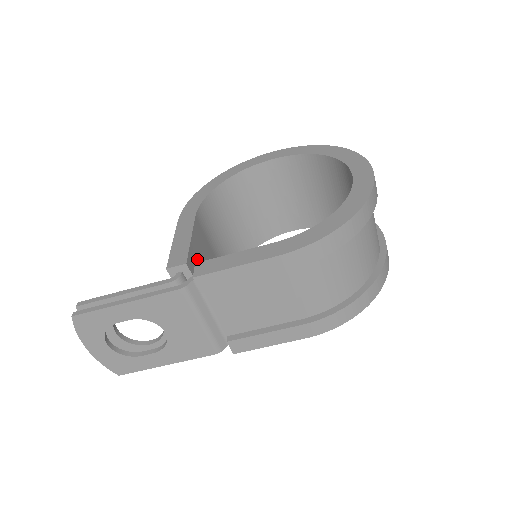
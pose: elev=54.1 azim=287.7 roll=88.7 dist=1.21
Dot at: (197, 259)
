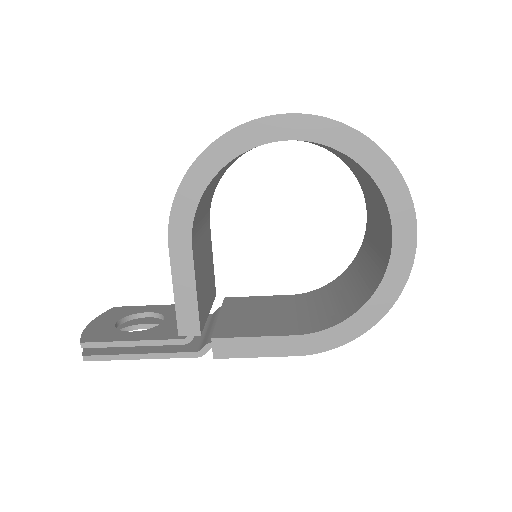
Dot at: (201, 297)
